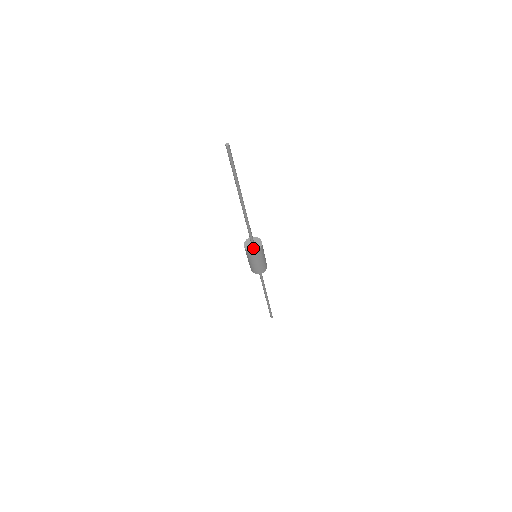
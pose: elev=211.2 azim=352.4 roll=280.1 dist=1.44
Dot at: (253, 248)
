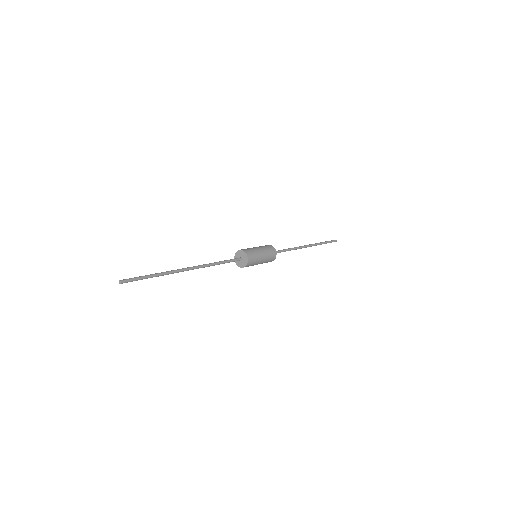
Dot at: (243, 263)
